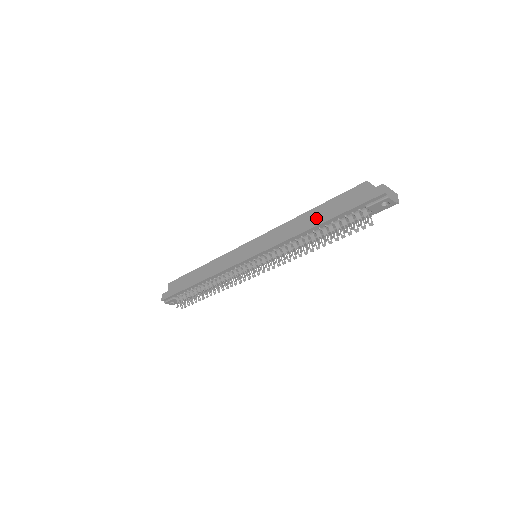
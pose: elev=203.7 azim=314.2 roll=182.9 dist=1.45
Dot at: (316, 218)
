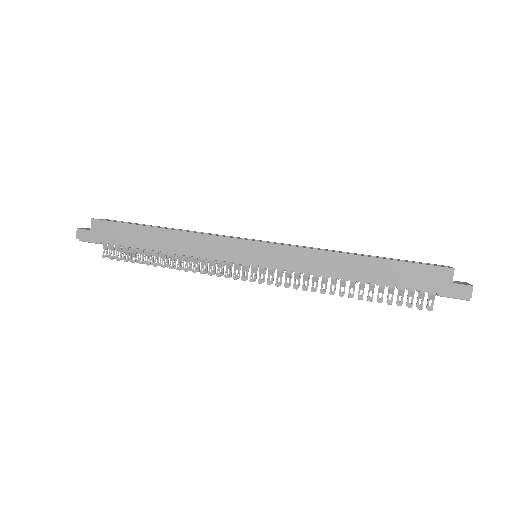
Dot at: (371, 273)
